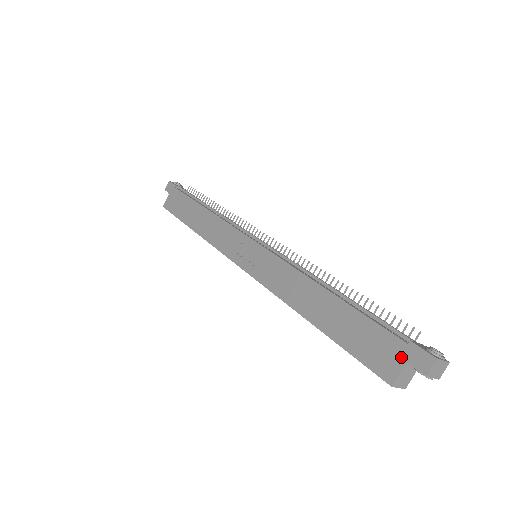
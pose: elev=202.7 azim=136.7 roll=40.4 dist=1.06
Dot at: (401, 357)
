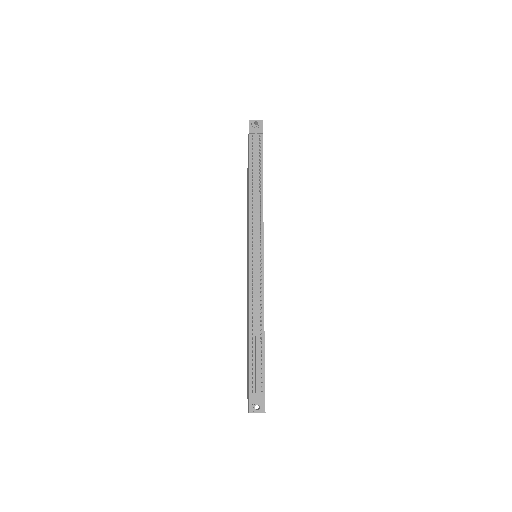
Dot at: (248, 396)
